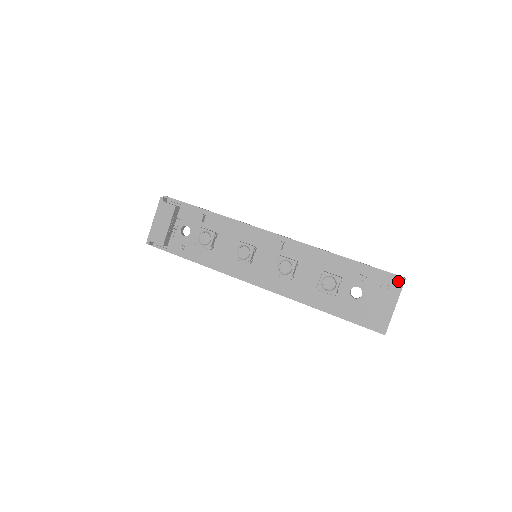
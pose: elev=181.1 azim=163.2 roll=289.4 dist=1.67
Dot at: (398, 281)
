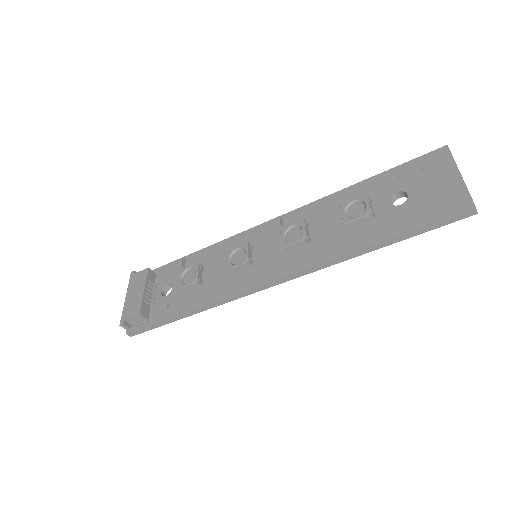
Dot at: (440, 153)
